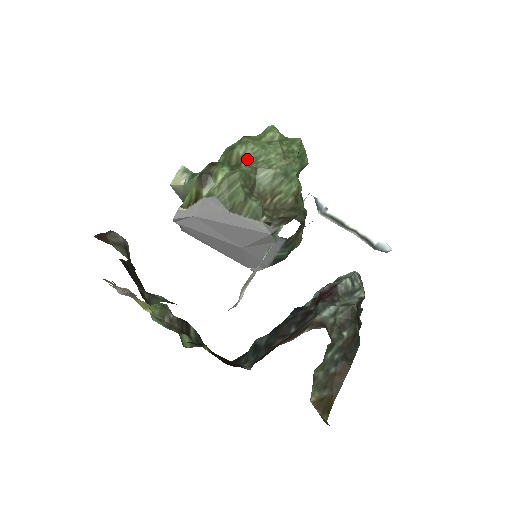
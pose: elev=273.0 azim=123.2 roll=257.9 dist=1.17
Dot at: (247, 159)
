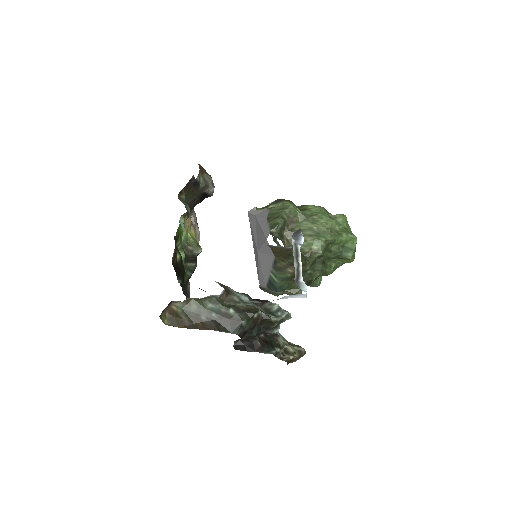
Dot at: (308, 211)
